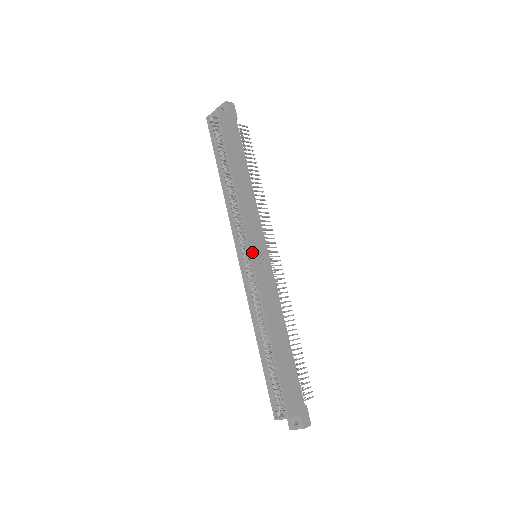
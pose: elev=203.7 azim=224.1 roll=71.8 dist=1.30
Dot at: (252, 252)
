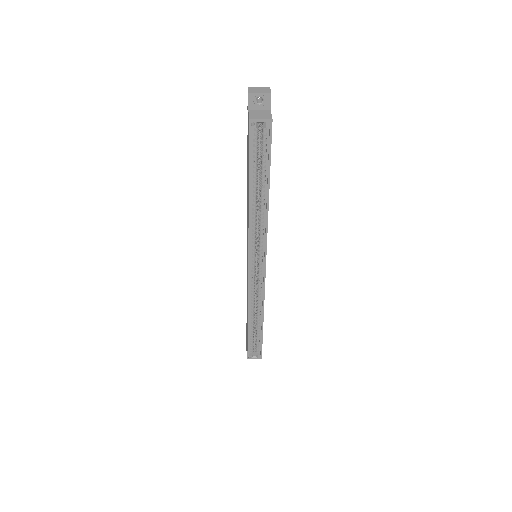
Dot at: occluded
